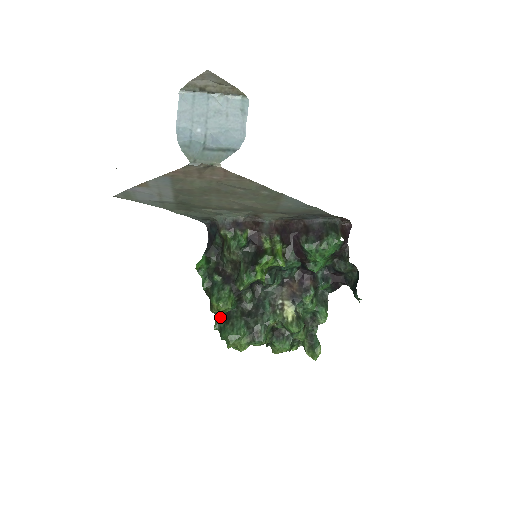
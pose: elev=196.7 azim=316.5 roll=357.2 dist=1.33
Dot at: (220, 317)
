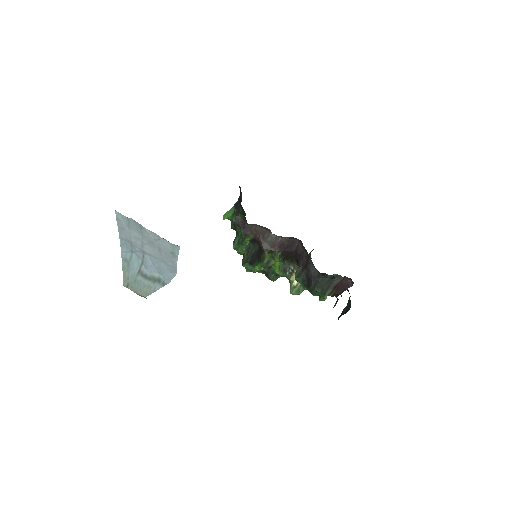
Dot at: occluded
